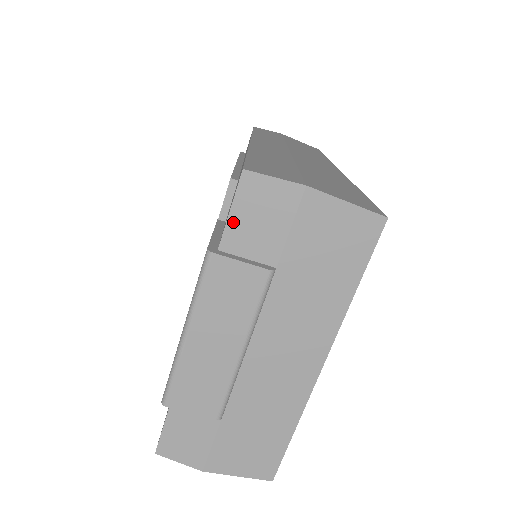
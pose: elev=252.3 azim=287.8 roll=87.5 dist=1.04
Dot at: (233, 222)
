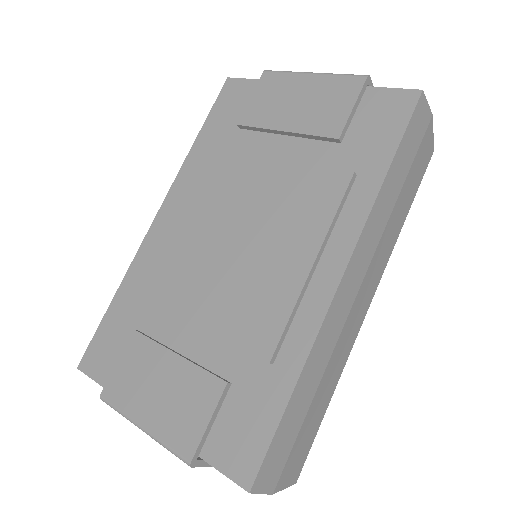
Dot at: (219, 470)
